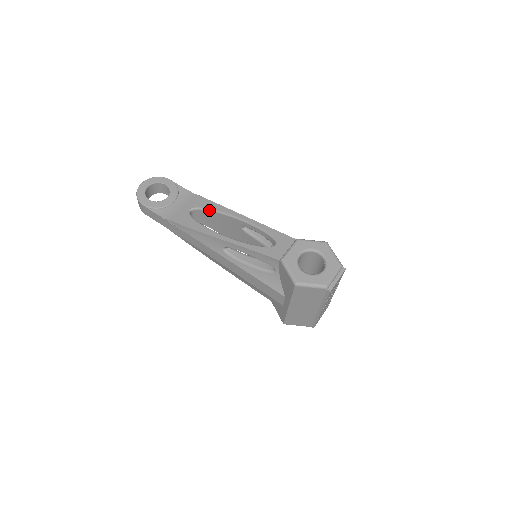
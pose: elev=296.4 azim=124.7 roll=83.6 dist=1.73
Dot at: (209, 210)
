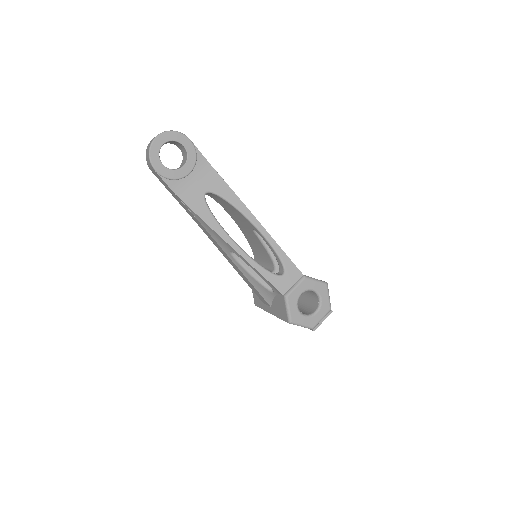
Dot at: (226, 201)
